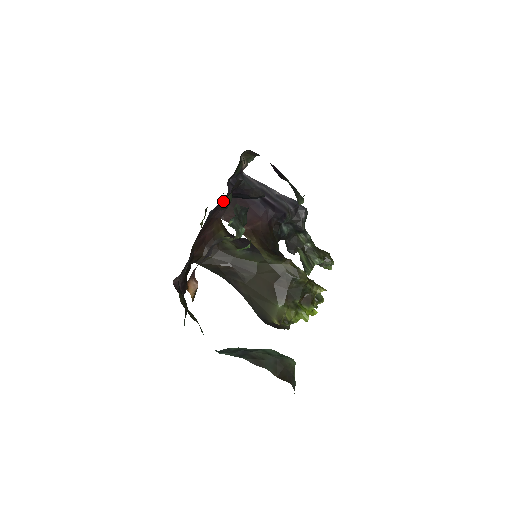
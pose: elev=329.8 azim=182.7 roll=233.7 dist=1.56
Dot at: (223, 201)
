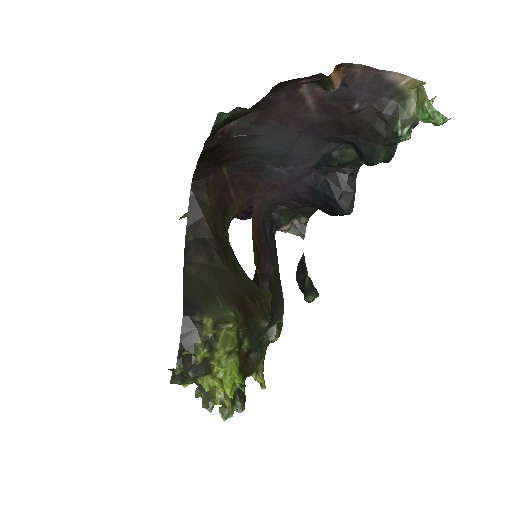
Dot at: (277, 196)
